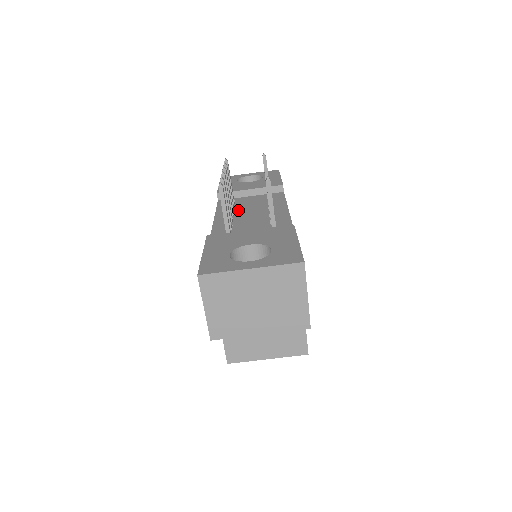
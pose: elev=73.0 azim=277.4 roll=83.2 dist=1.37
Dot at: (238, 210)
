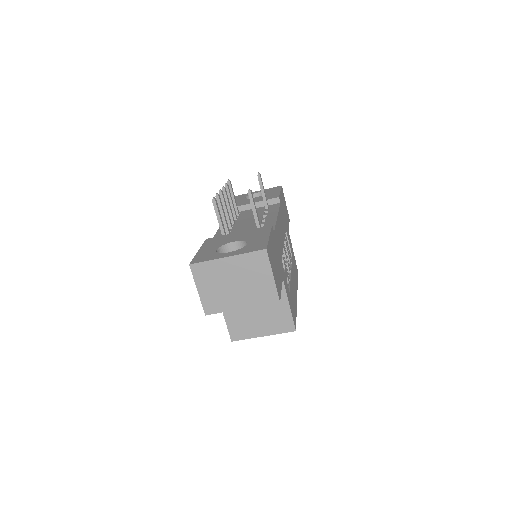
Dot at: (239, 220)
